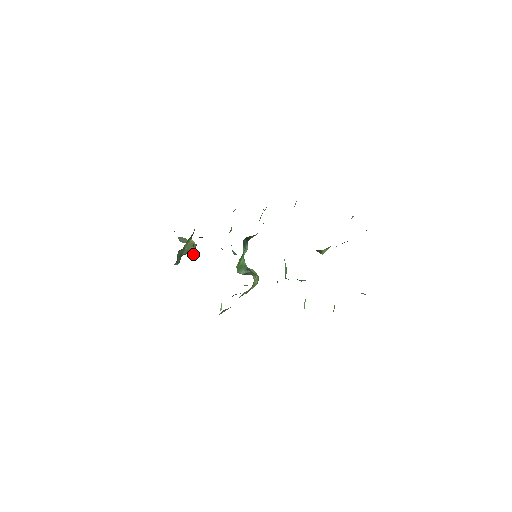
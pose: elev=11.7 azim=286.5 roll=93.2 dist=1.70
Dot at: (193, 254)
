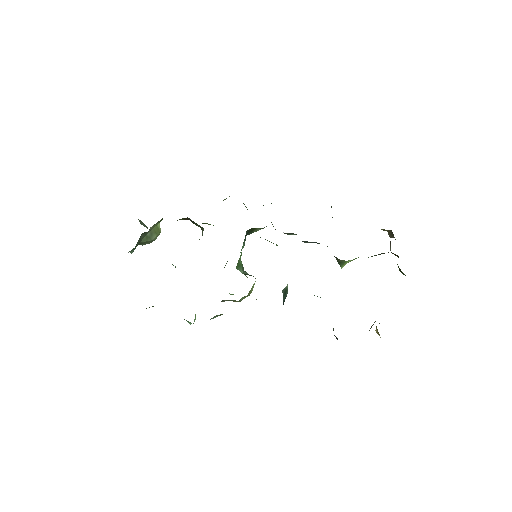
Dot at: occluded
